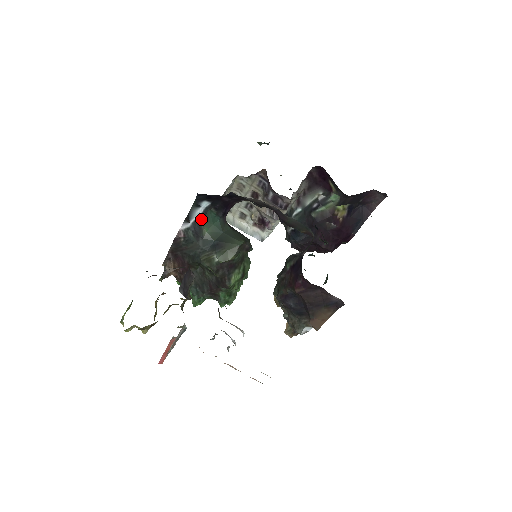
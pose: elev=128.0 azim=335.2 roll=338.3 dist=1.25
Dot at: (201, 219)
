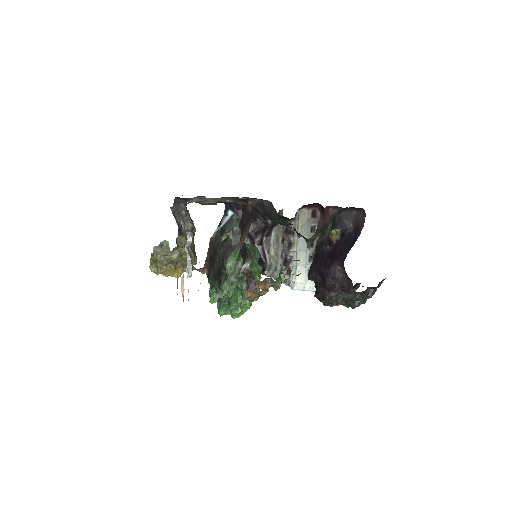
Dot at: (227, 225)
